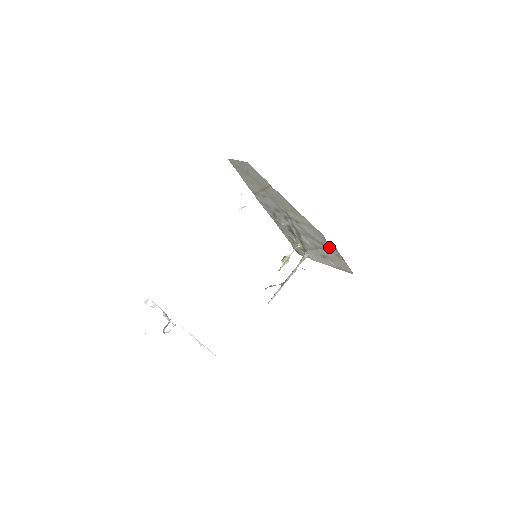
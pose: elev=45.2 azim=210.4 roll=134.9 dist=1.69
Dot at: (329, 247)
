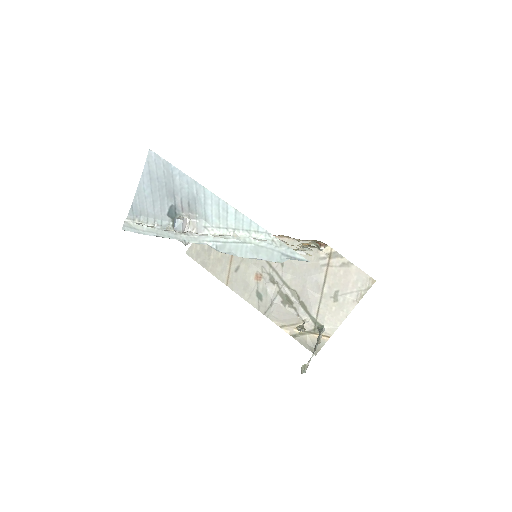
Dot at: (328, 262)
